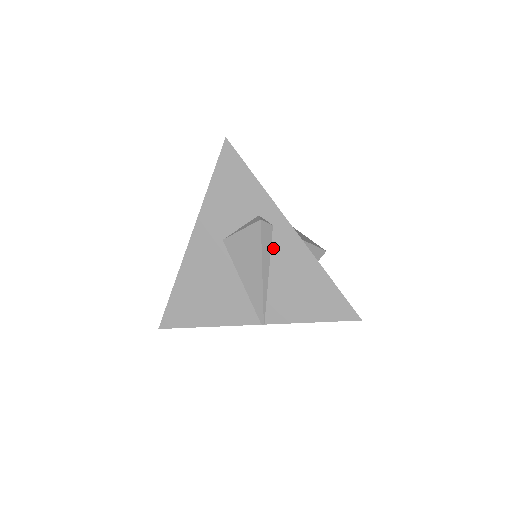
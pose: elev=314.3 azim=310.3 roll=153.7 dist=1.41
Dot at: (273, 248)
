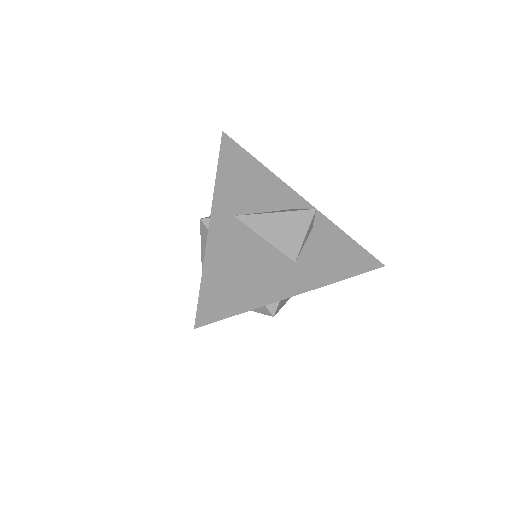
Dot at: occluded
